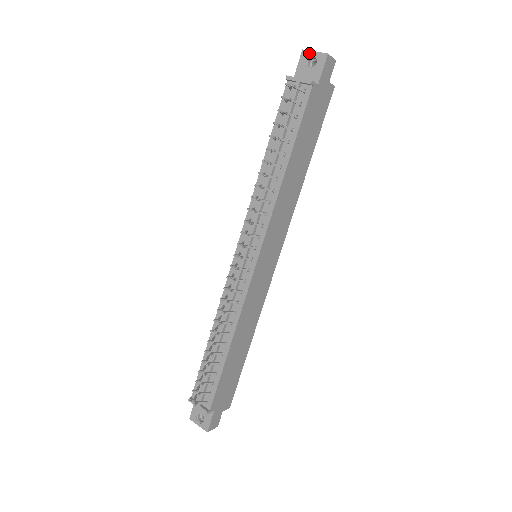
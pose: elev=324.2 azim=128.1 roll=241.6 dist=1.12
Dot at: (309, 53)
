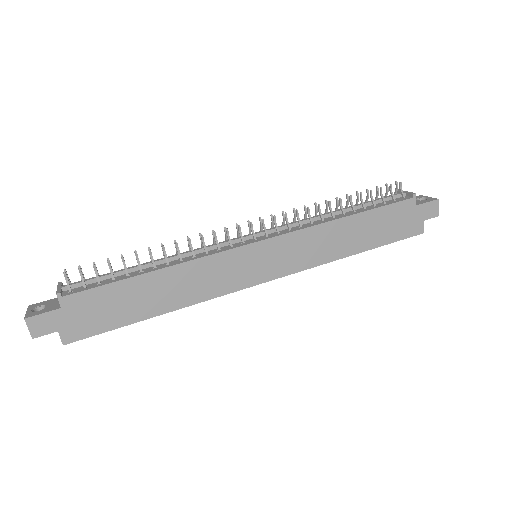
Dot at: (424, 196)
